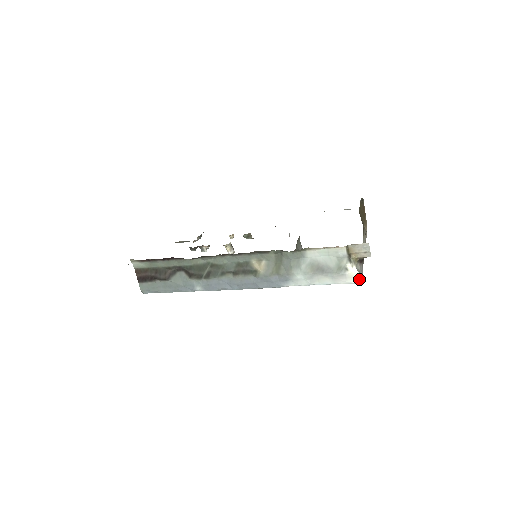
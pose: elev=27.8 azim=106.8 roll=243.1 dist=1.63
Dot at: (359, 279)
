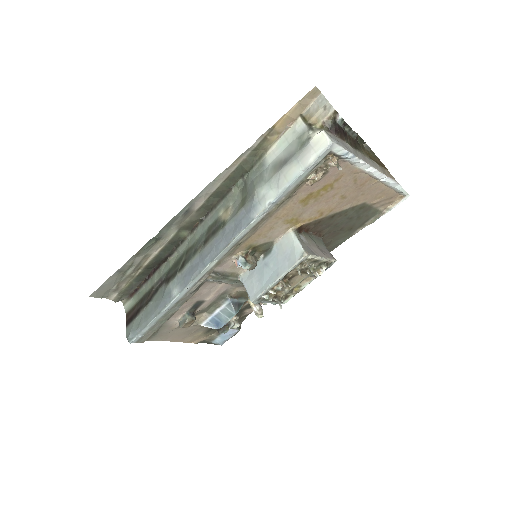
Dot at: (329, 139)
